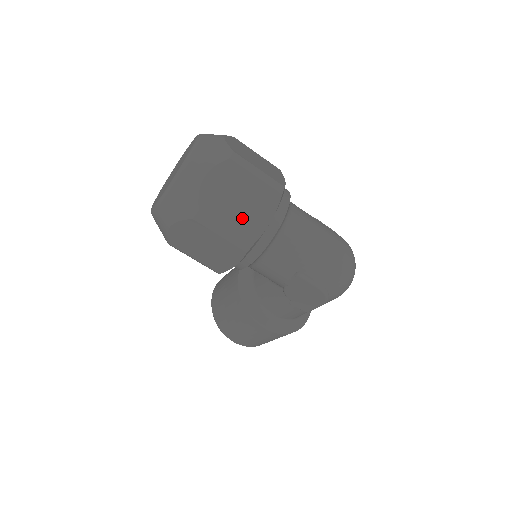
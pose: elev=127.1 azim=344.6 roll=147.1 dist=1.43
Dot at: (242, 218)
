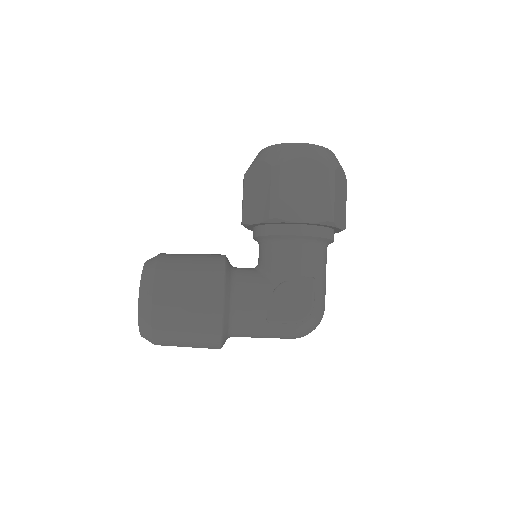
Dot at: (338, 205)
